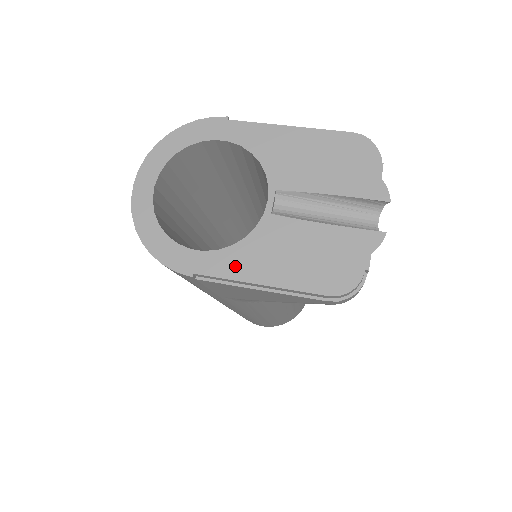
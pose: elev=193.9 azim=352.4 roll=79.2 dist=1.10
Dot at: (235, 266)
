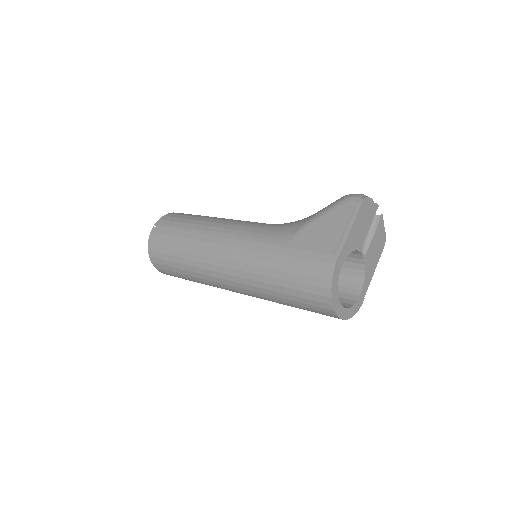
Dot at: (369, 279)
